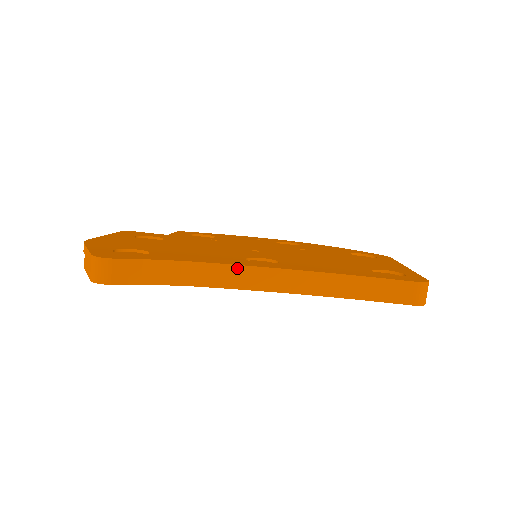
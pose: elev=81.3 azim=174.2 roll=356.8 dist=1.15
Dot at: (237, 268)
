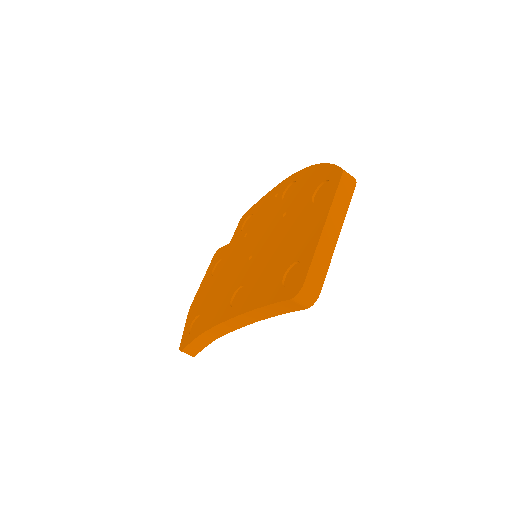
Dot at: (221, 325)
